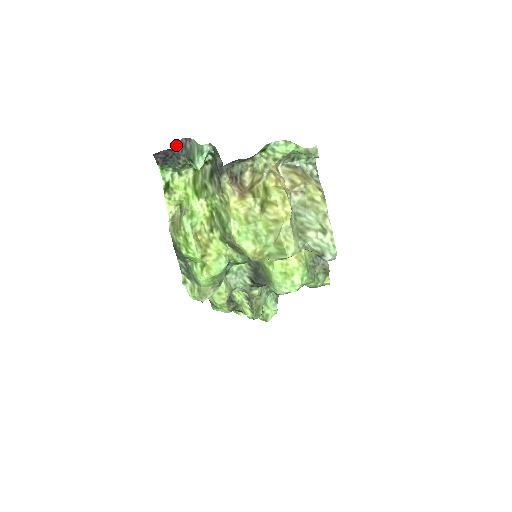
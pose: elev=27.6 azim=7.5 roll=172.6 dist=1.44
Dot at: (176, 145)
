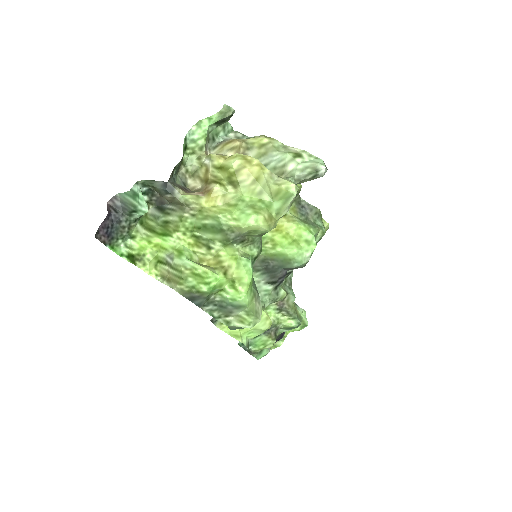
Dot at: occluded
